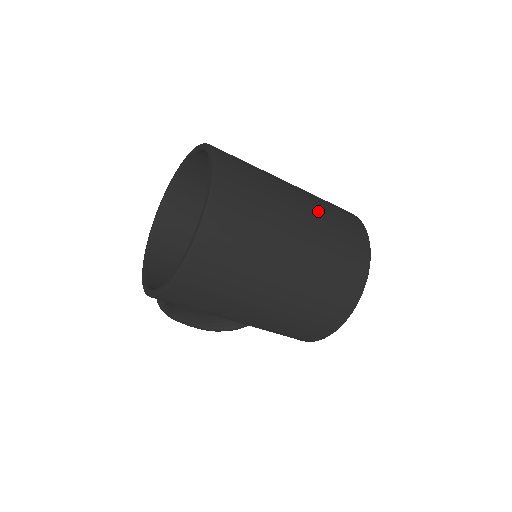
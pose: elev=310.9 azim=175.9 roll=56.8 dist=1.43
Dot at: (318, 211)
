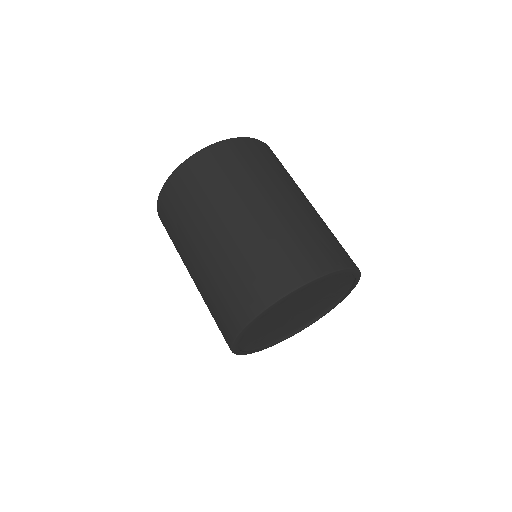
Dot at: (290, 218)
